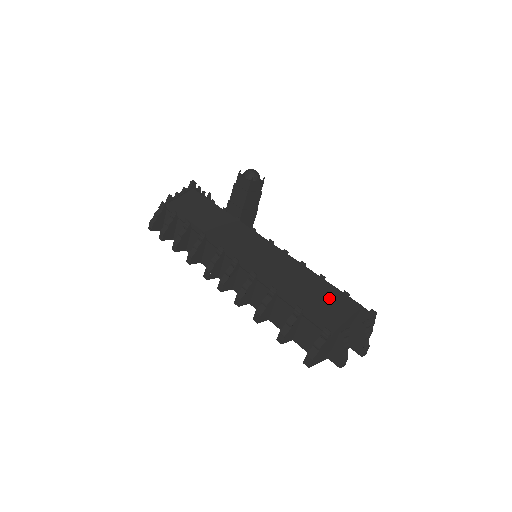
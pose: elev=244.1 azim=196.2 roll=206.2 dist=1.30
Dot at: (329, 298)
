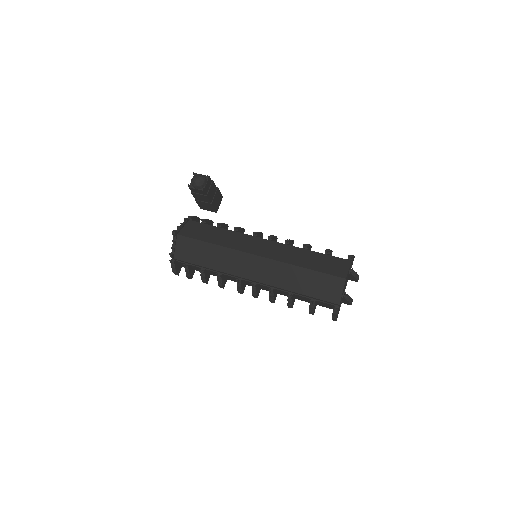
Dot at: (324, 283)
